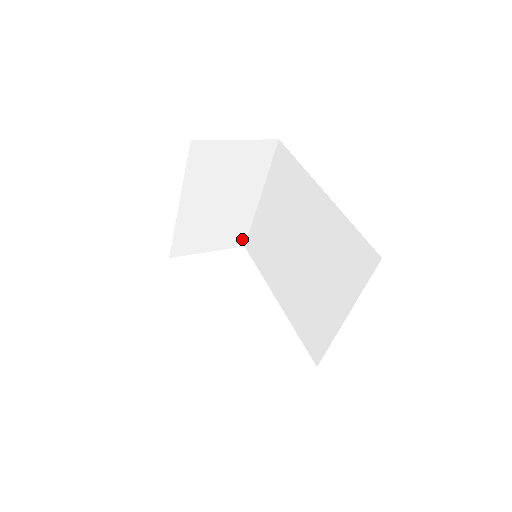
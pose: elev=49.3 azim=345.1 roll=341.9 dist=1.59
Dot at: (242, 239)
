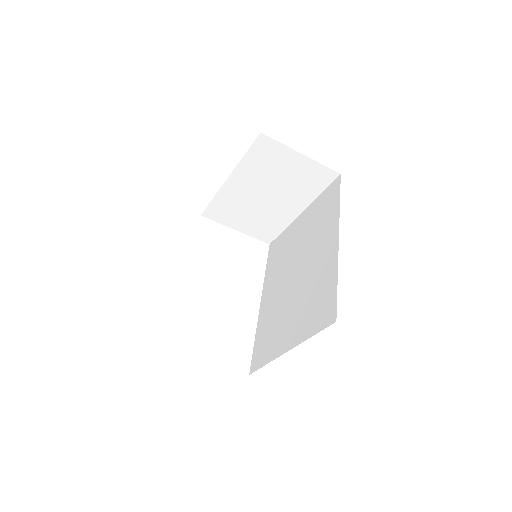
Dot at: (270, 237)
